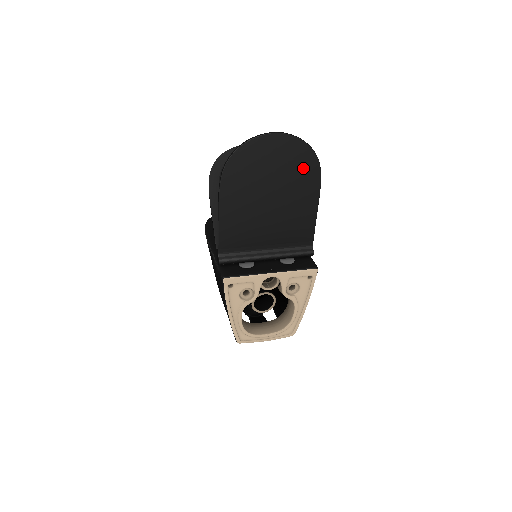
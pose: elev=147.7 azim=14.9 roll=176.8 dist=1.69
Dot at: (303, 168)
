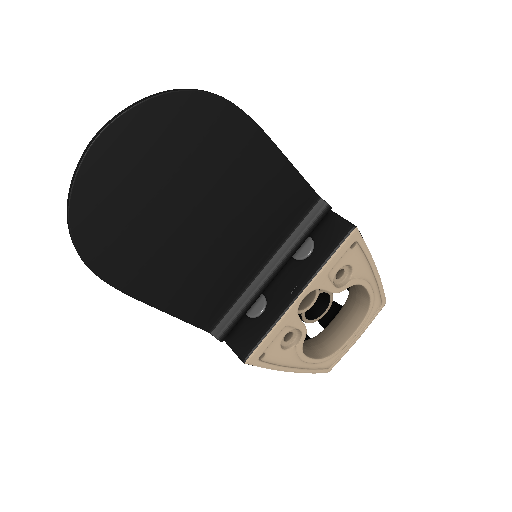
Dot at: (202, 132)
